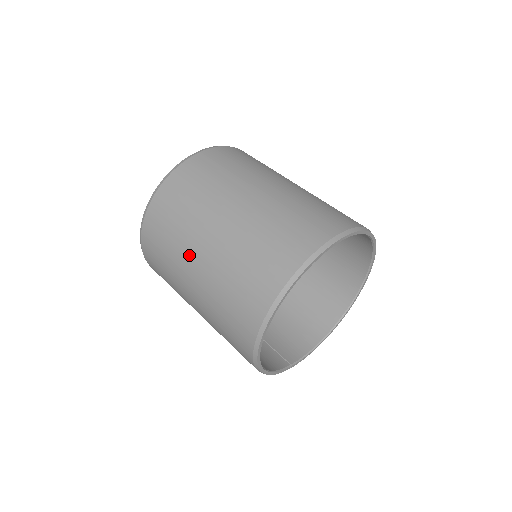
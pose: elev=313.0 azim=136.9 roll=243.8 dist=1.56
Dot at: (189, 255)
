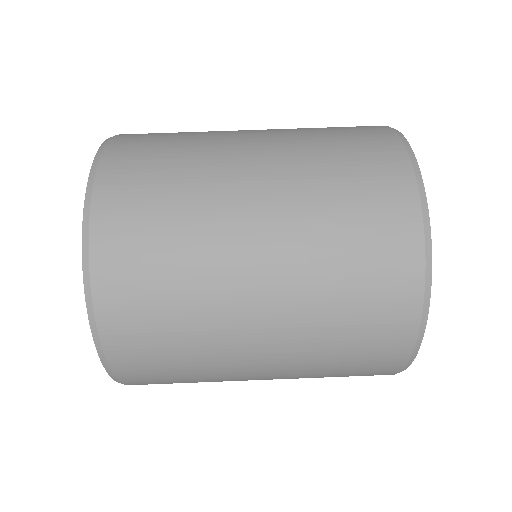
Dot at: (233, 260)
